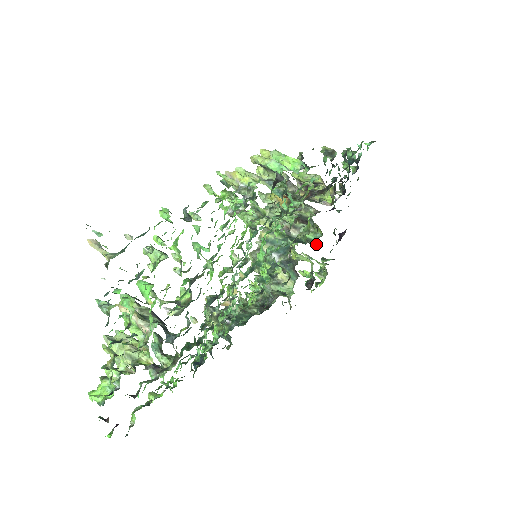
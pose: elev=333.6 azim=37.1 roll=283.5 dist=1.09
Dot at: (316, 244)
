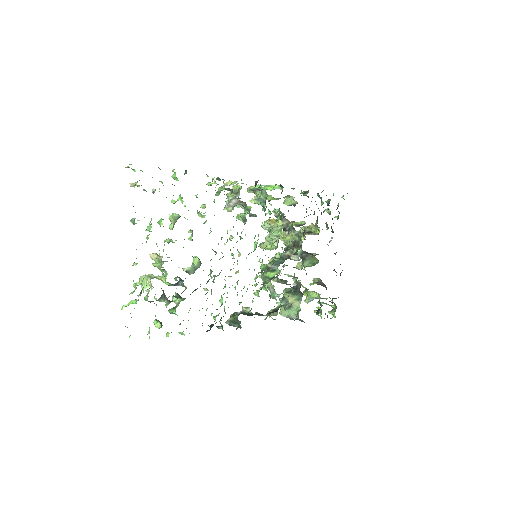
Dot at: (326, 288)
